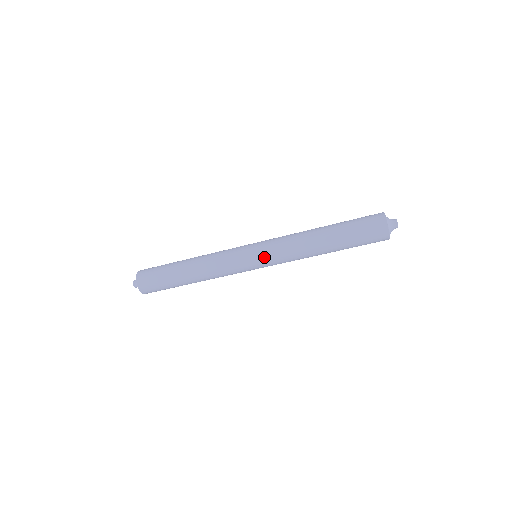
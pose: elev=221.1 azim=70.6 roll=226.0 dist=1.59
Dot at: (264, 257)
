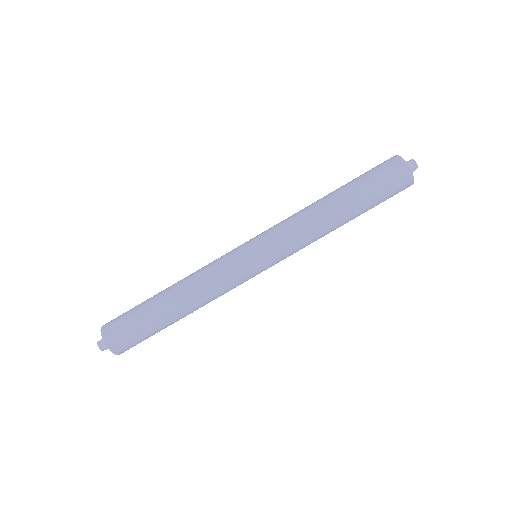
Dot at: (262, 238)
